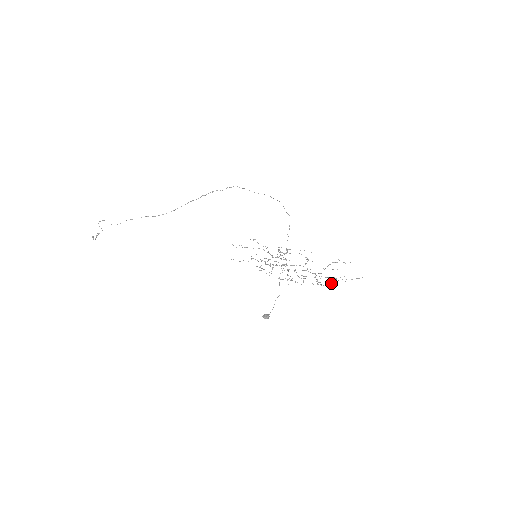
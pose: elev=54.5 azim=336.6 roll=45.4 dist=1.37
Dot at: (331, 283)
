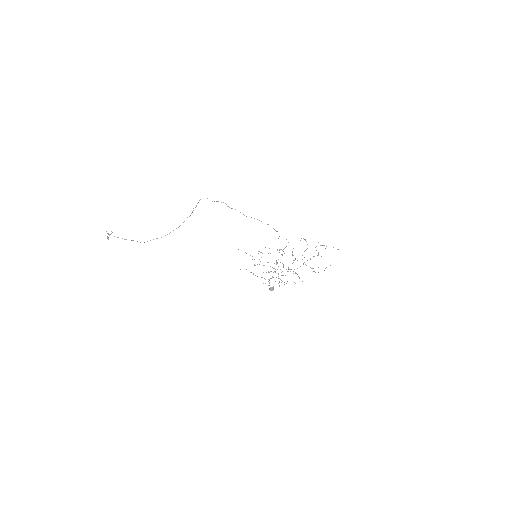
Dot at: occluded
